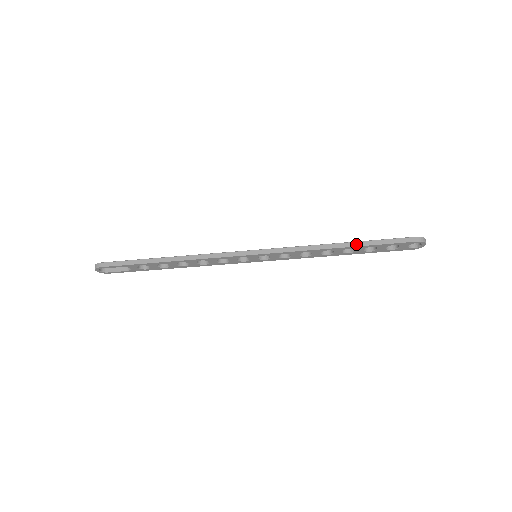
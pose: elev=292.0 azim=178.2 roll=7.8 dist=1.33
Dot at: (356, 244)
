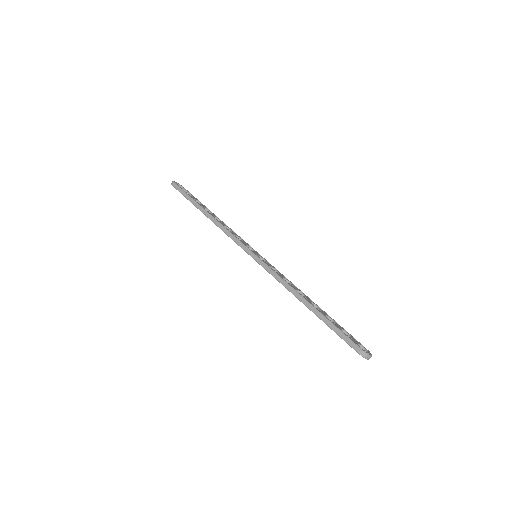
Dot at: (314, 311)
